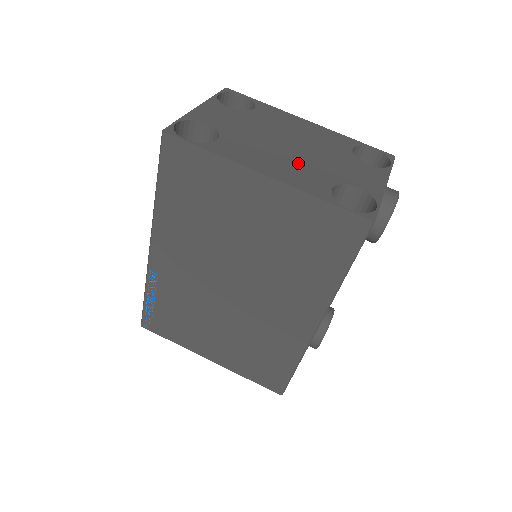
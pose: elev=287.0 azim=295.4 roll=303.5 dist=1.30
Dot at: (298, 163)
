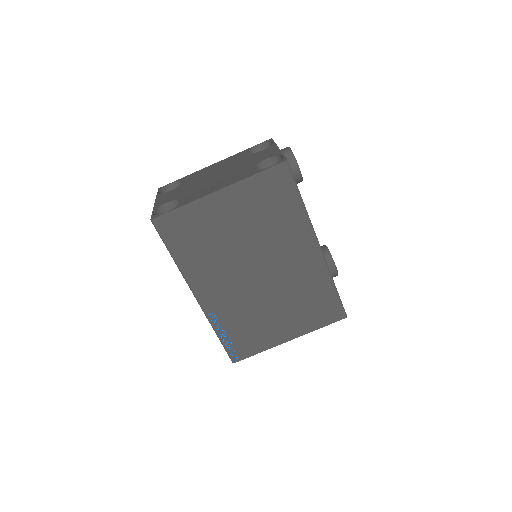
Dot at: (228, 176)
